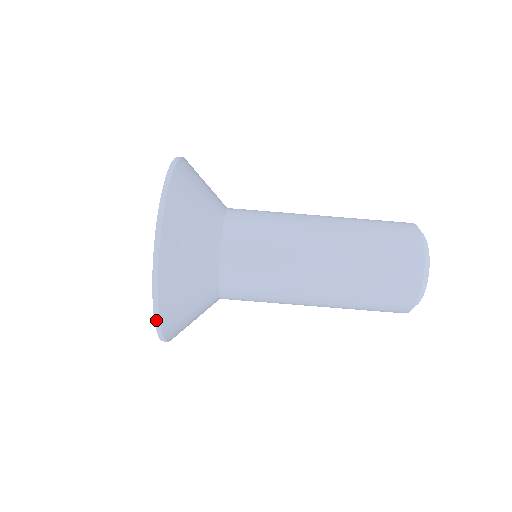
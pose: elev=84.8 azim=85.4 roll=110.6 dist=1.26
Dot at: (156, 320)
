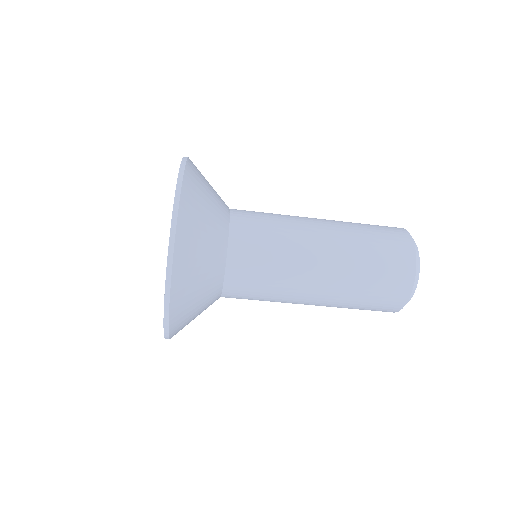
Dot at: occluded
